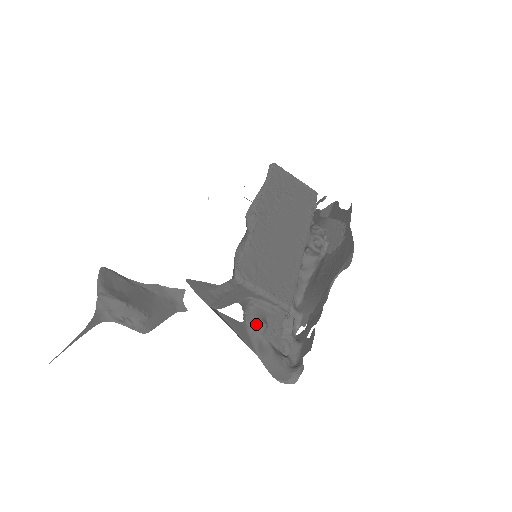
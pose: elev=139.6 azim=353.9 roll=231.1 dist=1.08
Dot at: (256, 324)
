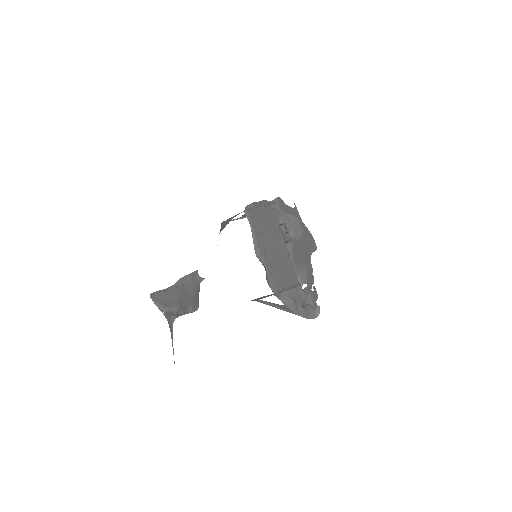
Dot at: (291, 303)
